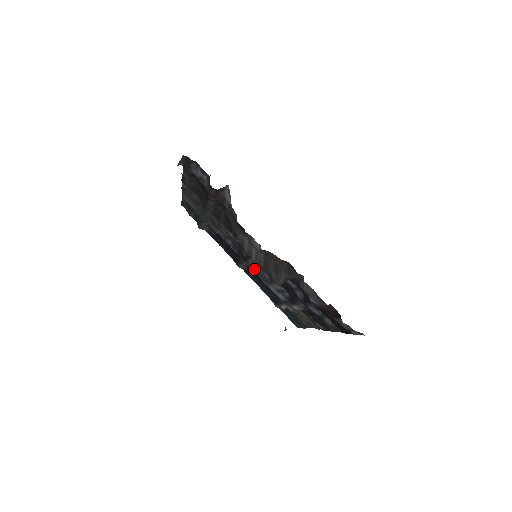
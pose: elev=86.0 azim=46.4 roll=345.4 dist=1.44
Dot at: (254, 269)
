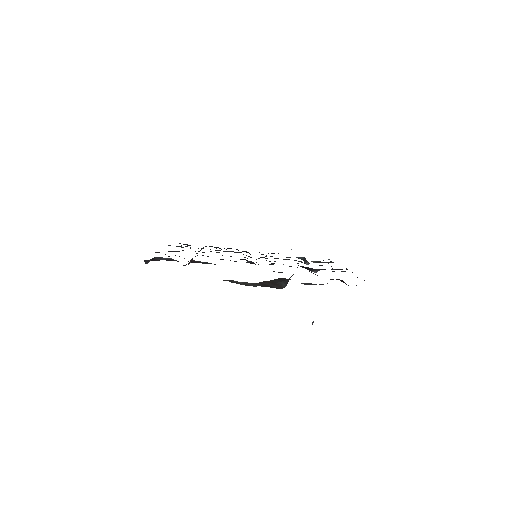
Dot at: occluded
